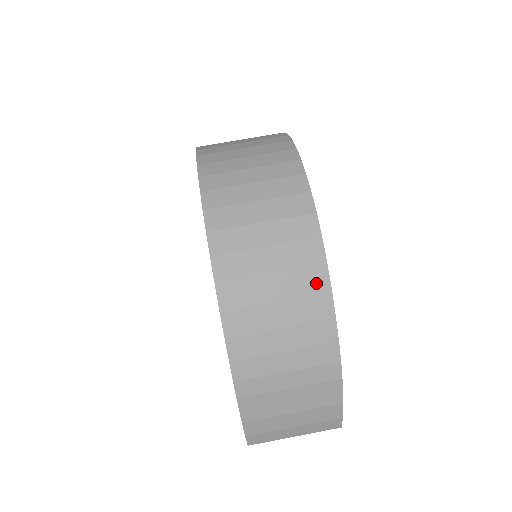
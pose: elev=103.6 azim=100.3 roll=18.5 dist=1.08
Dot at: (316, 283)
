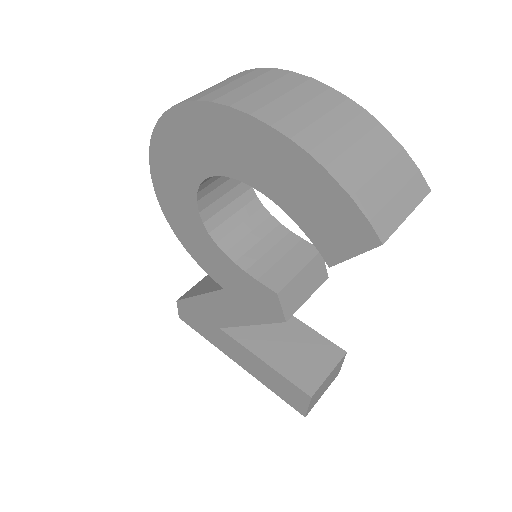
Dot at: (297, 79)
